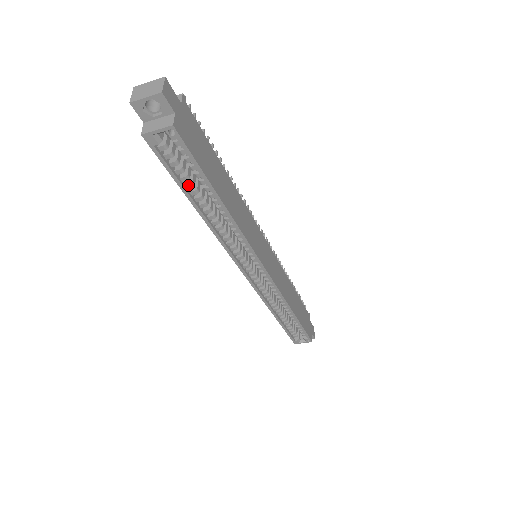
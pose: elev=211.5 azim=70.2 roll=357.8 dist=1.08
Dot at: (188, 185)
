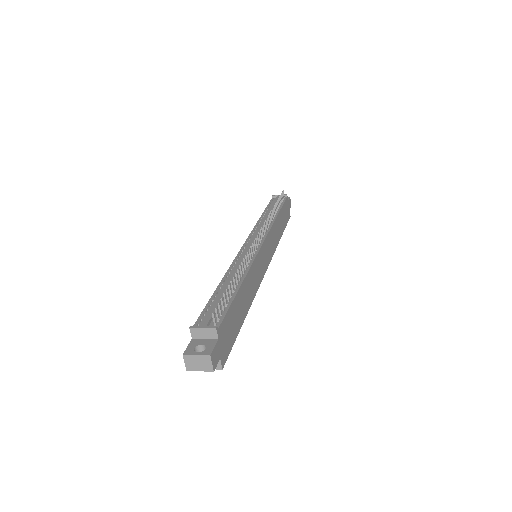
Dot at: occluded
